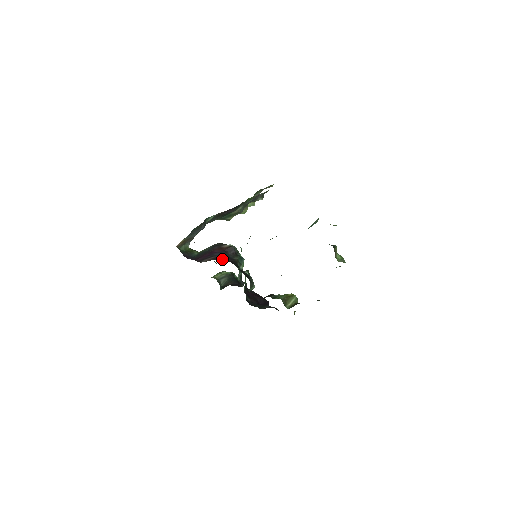
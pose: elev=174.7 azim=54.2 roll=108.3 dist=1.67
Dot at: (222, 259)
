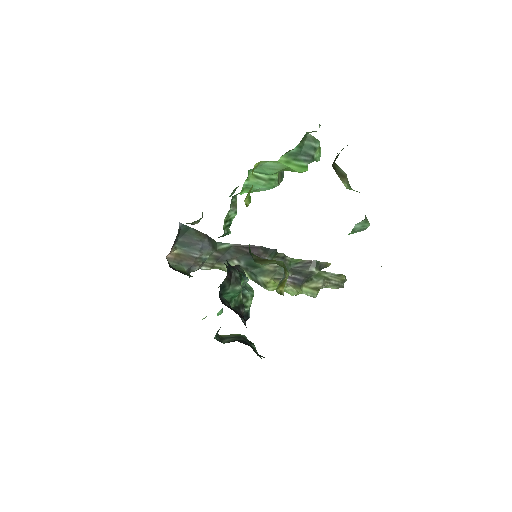
Dot at: occluded
